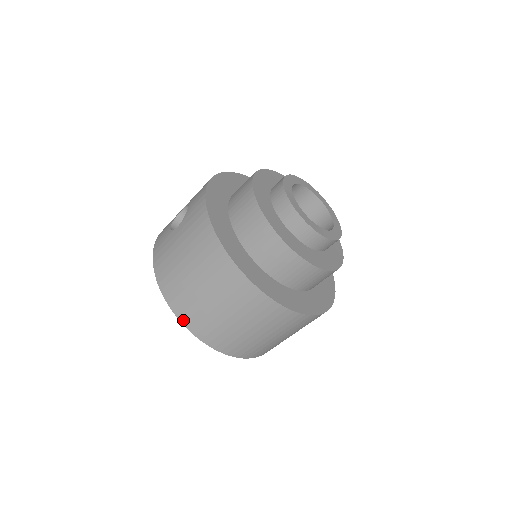
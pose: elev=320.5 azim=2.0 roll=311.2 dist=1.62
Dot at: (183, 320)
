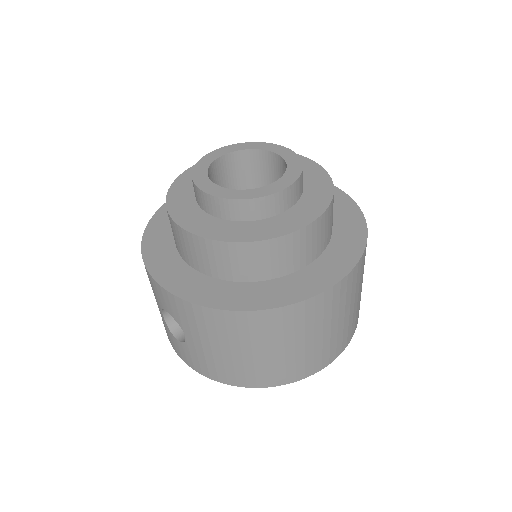
Dot at: (293, 380)
